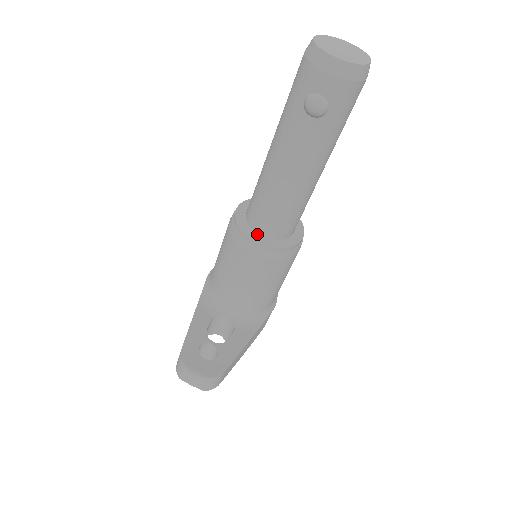
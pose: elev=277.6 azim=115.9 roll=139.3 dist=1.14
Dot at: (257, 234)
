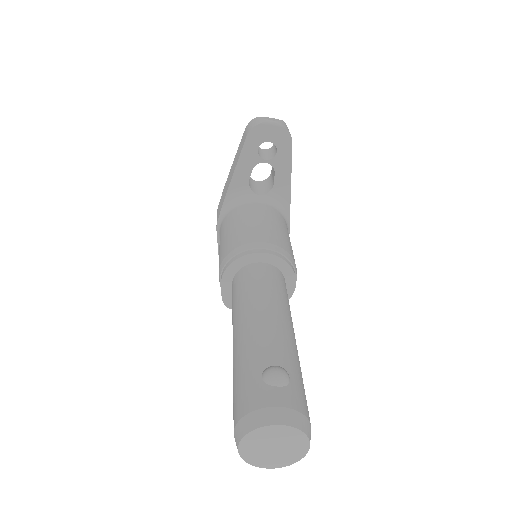
Dot at: occluded
